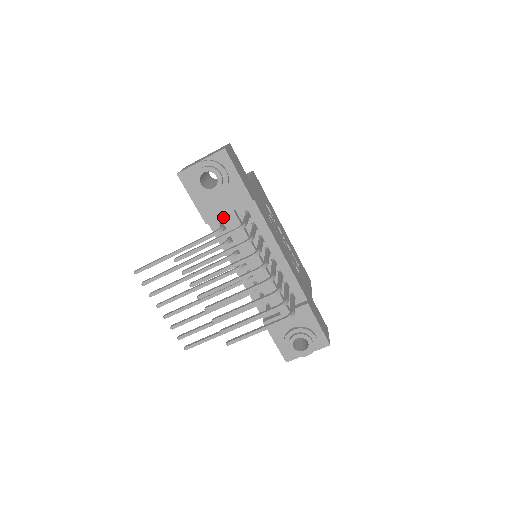
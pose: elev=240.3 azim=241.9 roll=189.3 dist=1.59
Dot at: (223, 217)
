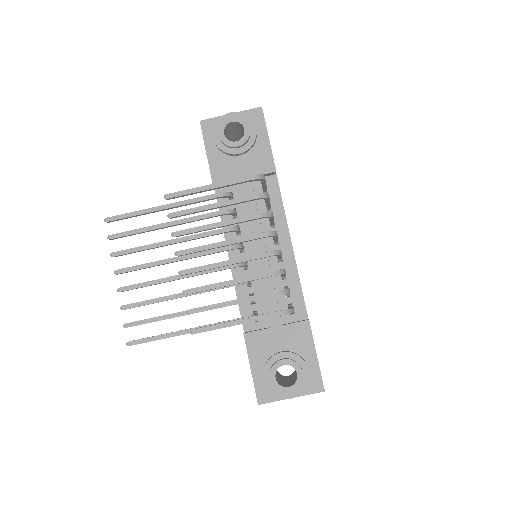
Dot at: (235, 186)
